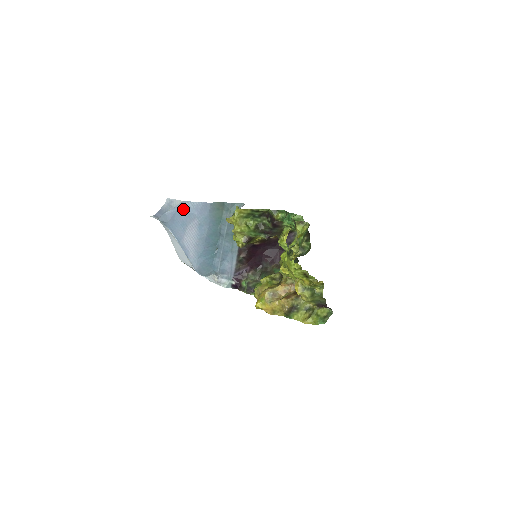
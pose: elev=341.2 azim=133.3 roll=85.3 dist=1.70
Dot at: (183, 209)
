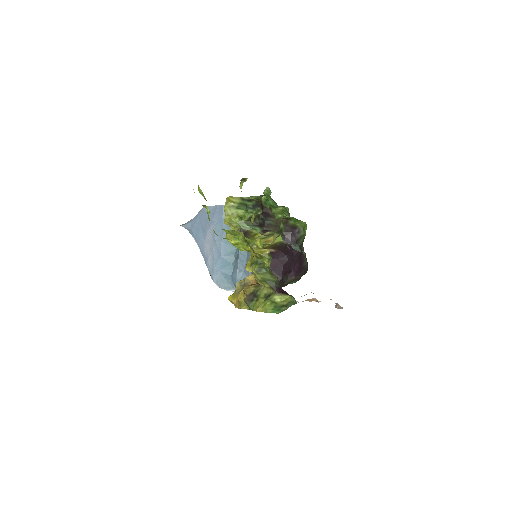
Dot at: (203, 215)
